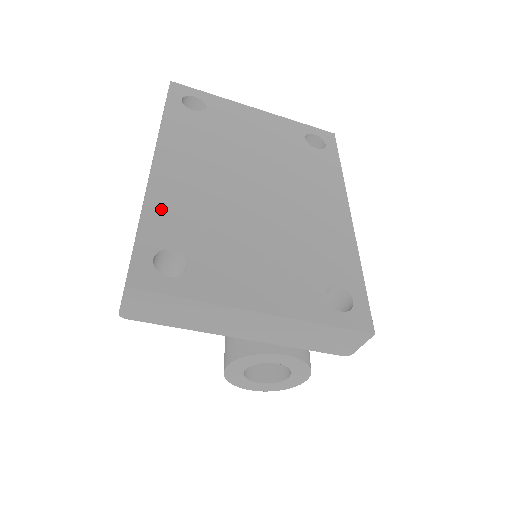
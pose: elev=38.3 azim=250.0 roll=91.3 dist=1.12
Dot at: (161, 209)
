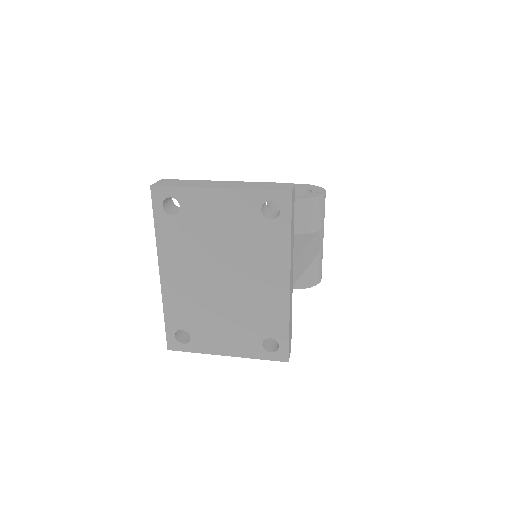
Dot at: (172, 307)
